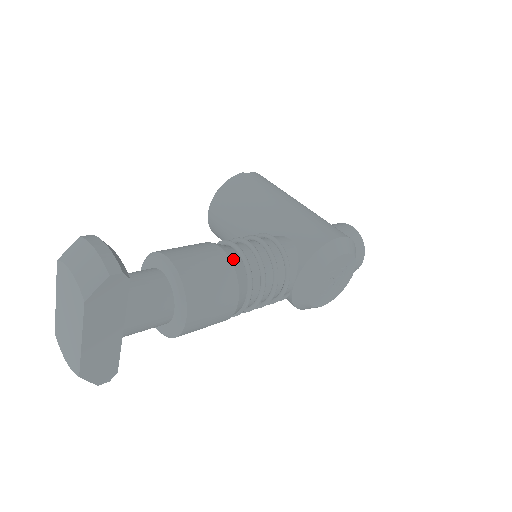
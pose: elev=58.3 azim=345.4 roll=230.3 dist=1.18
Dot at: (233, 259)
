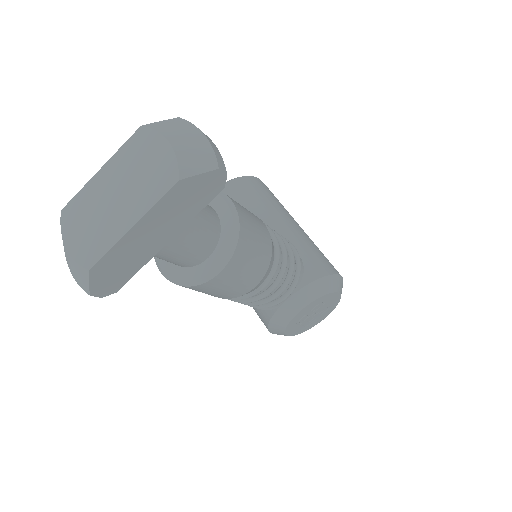
Dot at: (271, 239)
